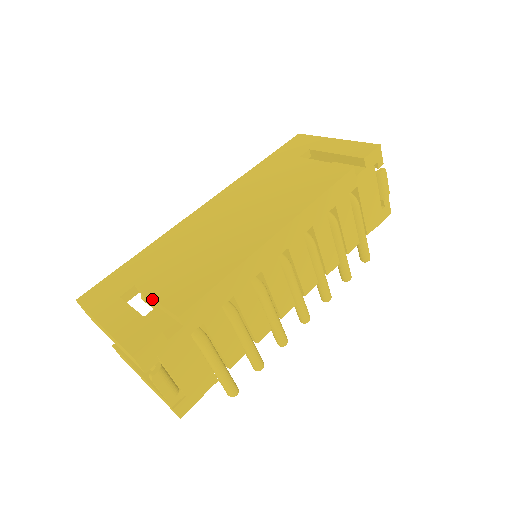
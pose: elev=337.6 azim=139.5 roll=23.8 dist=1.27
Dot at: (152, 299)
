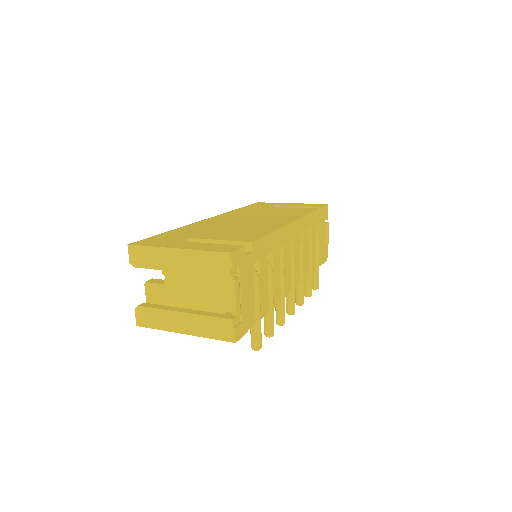
Dot at: (213, 241)
